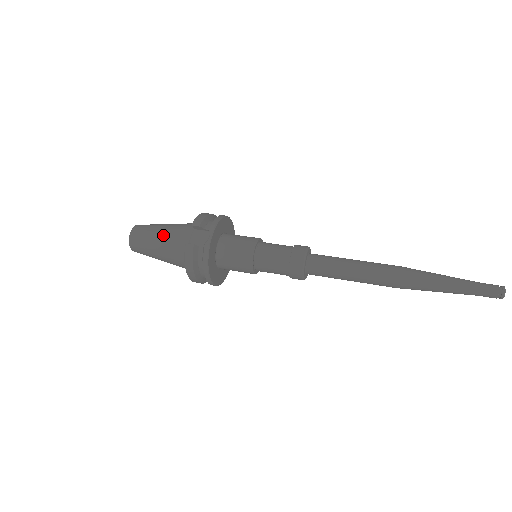
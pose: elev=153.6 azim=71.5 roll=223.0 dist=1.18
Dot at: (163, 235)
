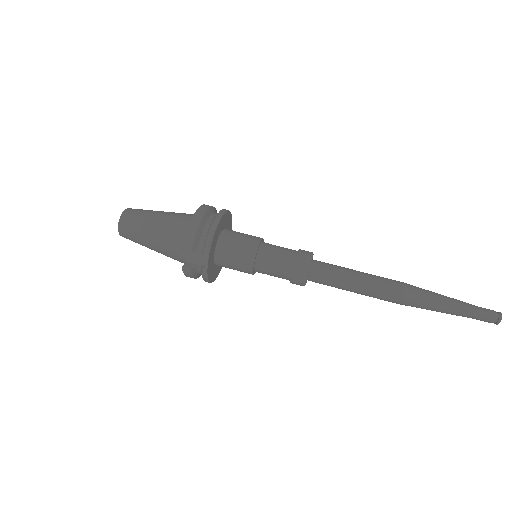
Dot at: (155, 242)
